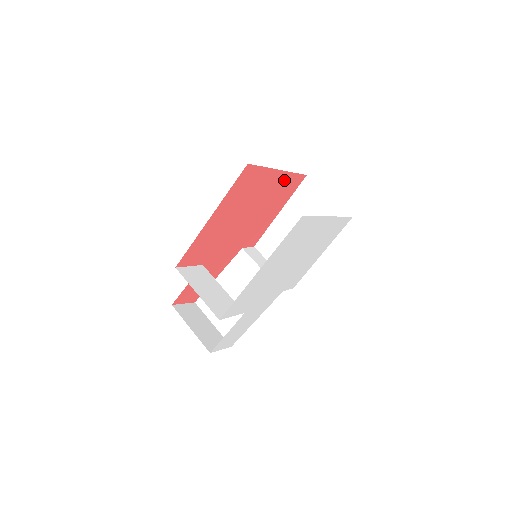
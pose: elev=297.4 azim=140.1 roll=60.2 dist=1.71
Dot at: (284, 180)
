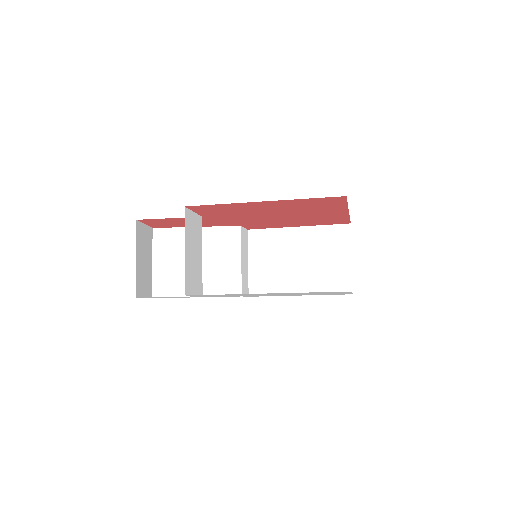
Dot at: (338, 216)
